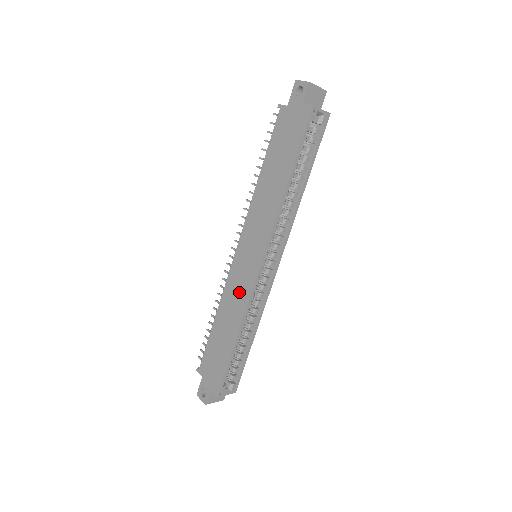
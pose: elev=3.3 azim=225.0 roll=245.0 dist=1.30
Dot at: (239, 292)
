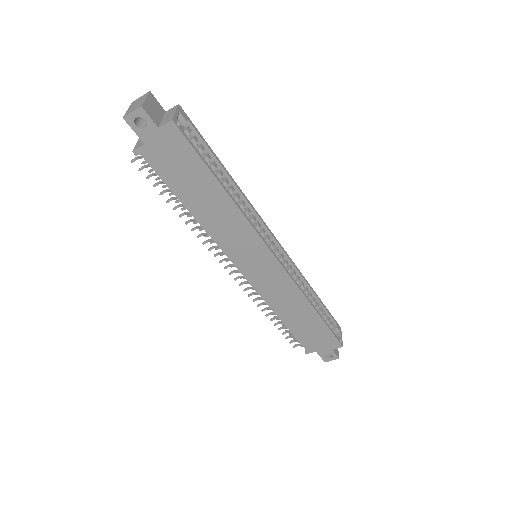
Dot at: (280, 289)
